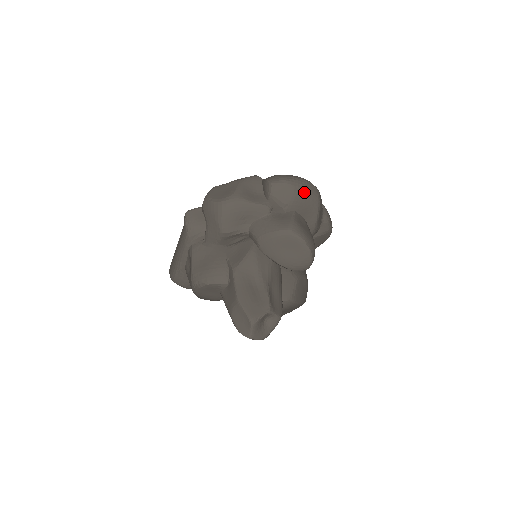
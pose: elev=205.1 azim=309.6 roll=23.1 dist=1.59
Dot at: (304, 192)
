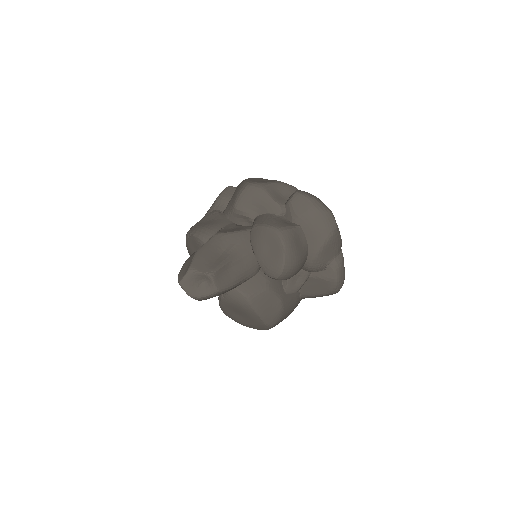
Dot at: (319, 216)
